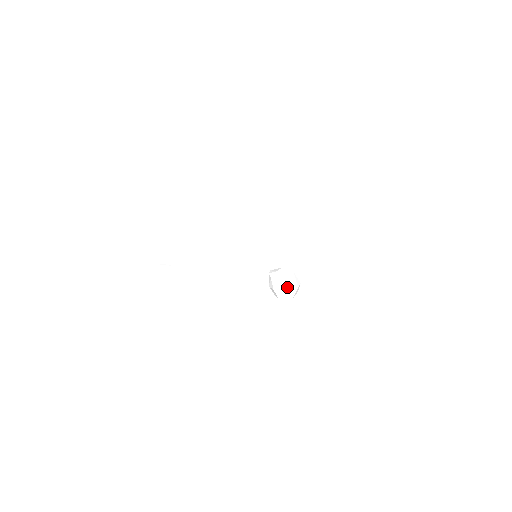
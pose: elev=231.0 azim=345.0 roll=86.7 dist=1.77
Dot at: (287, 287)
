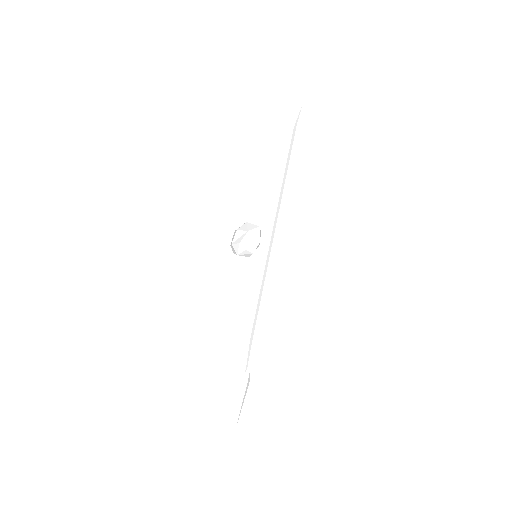
Dot at: (259, 244)
